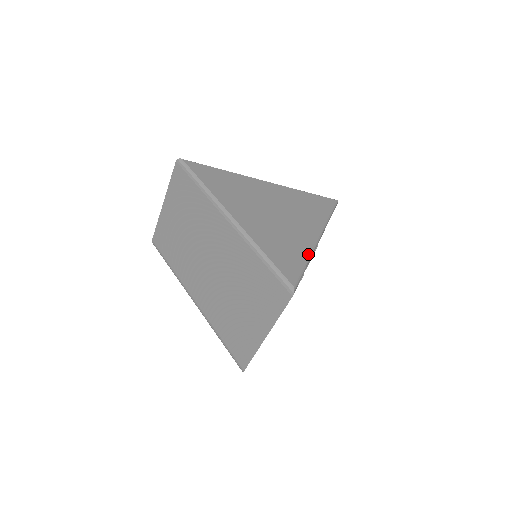
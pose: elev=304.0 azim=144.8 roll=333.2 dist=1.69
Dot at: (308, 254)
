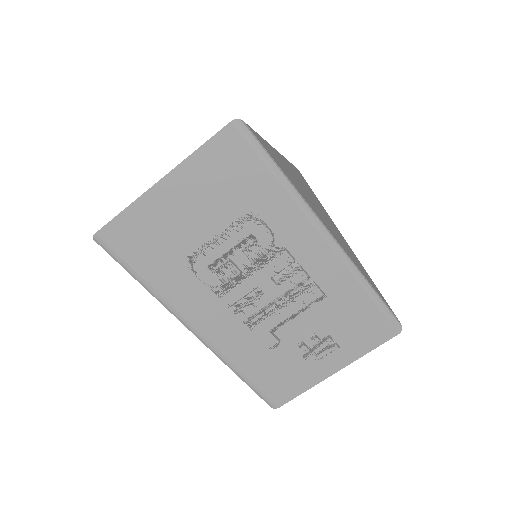
Dot at: (298, 190)
